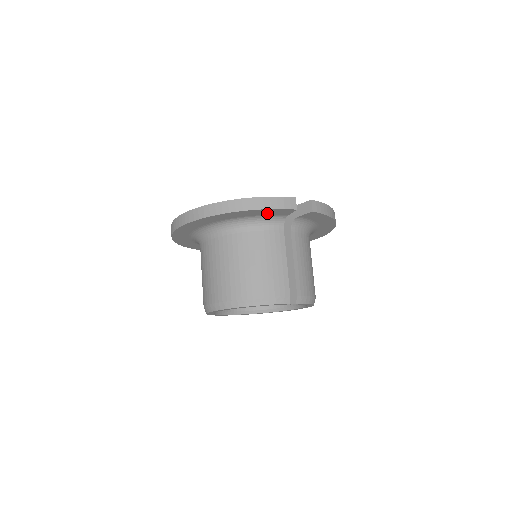
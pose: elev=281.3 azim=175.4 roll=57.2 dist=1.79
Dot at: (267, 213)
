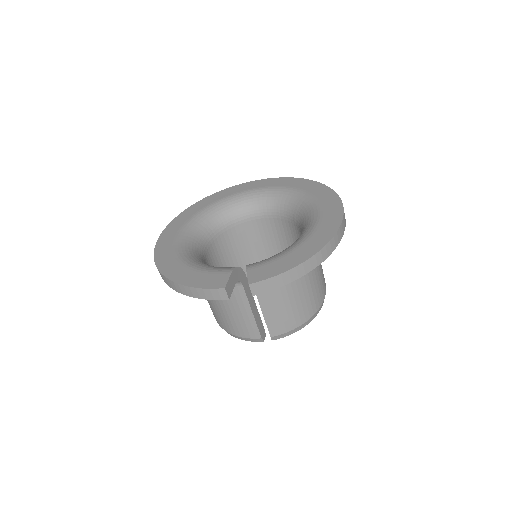
Dot at: occluded
